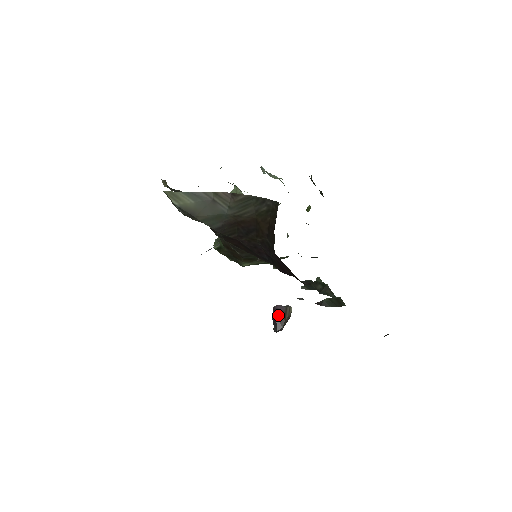
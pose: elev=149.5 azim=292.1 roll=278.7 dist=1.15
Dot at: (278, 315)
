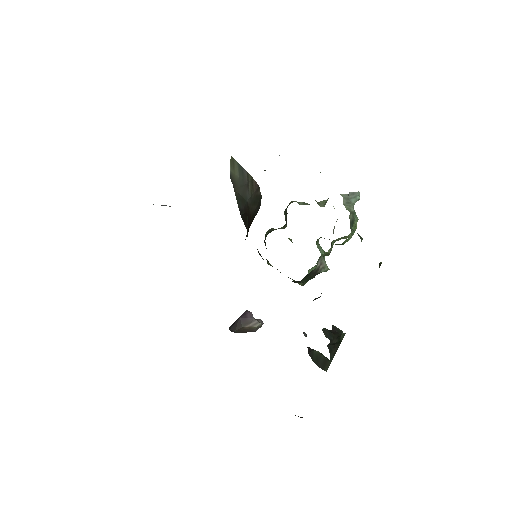
Dot at: (241, 318)
